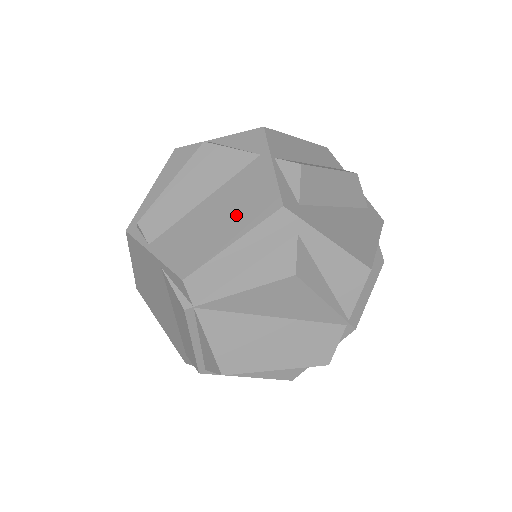
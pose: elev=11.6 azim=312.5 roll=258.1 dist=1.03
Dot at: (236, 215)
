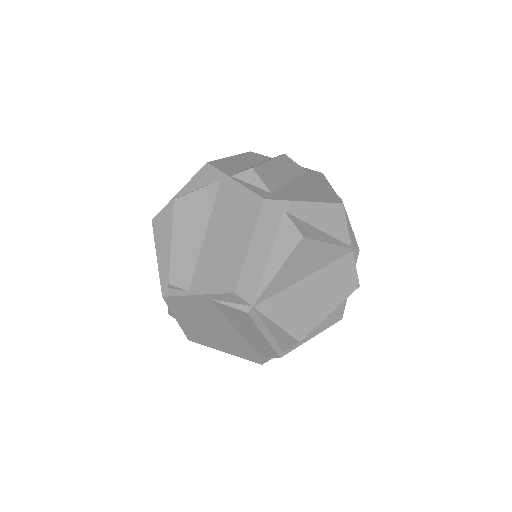
Dot at: (236, 228)
